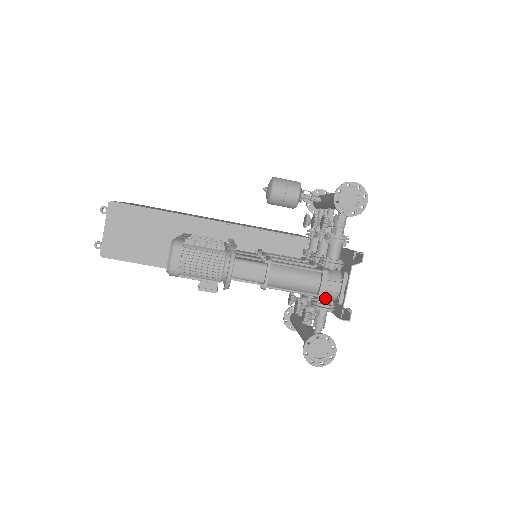
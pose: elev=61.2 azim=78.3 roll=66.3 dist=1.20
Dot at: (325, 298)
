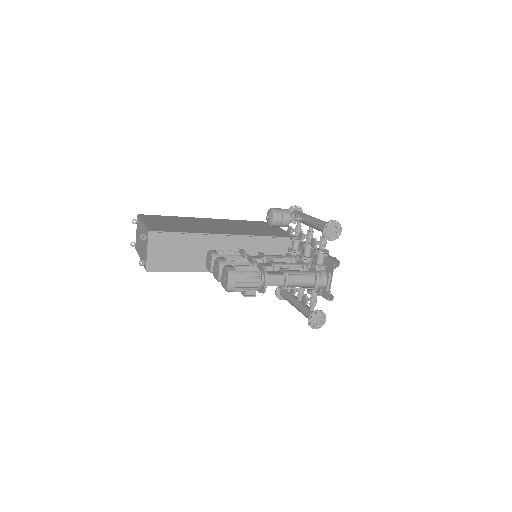
Dot at: (317, 288)
